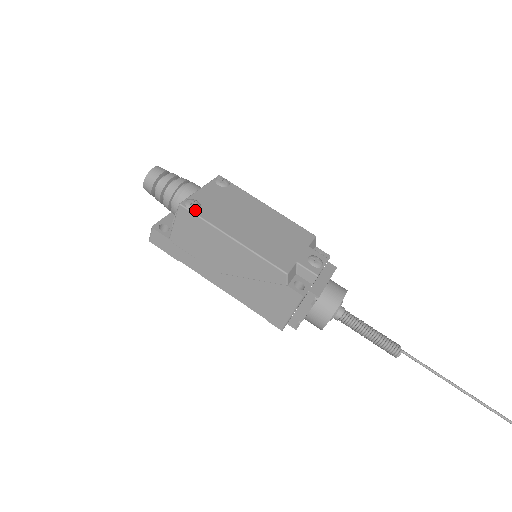
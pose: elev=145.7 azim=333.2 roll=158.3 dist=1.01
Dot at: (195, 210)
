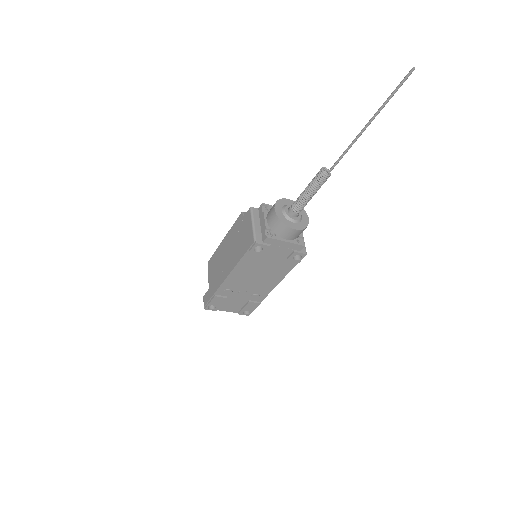
Dot at: occluded
